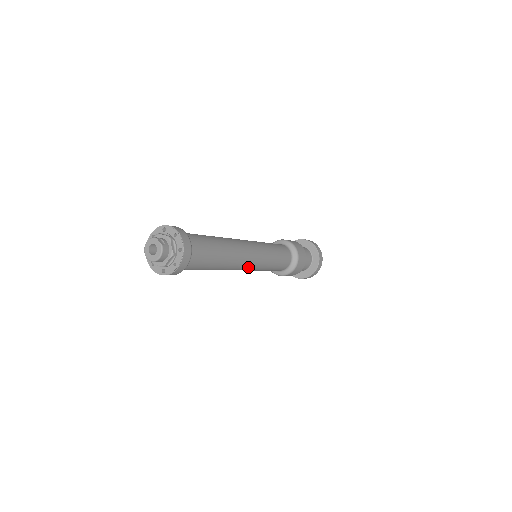
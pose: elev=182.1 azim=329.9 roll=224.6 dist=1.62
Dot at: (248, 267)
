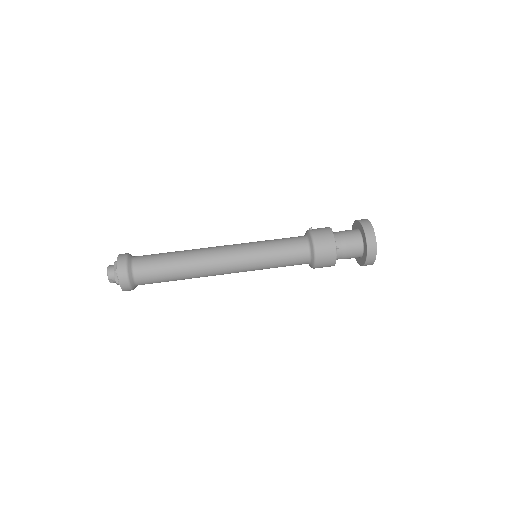
Dot at: occluded
